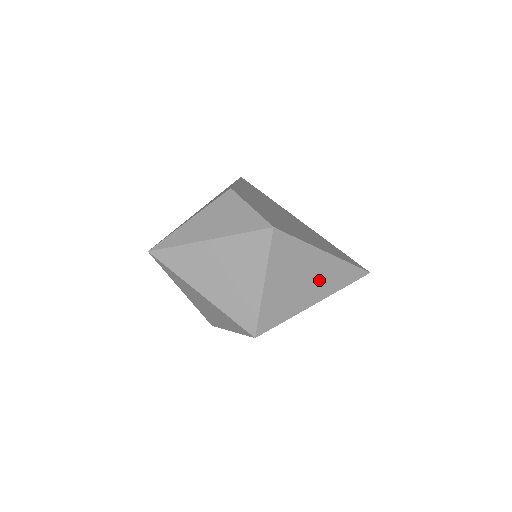
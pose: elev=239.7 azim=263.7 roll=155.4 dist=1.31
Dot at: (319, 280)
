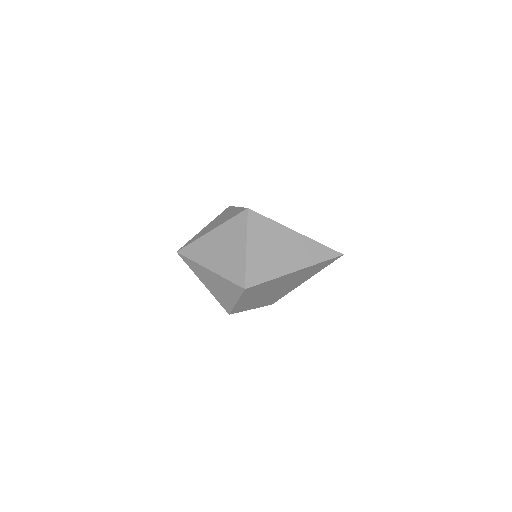
Dot at: (295, 253)
